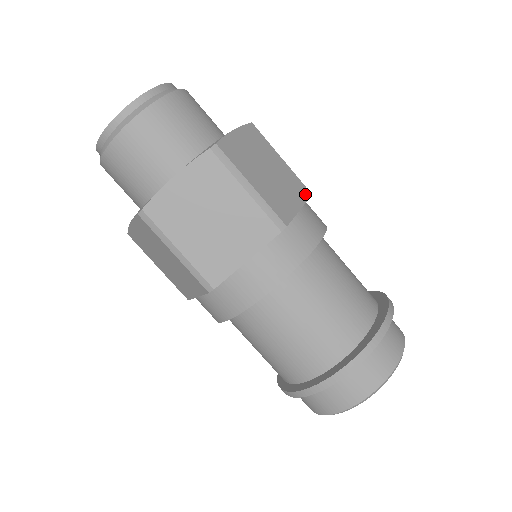
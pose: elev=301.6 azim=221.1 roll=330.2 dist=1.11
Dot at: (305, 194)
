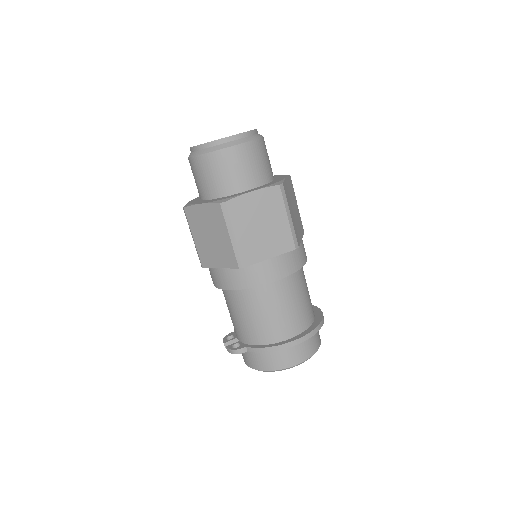
Dot at: occluded
